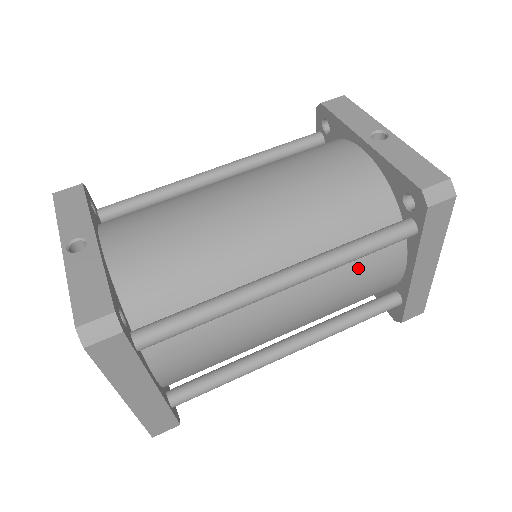
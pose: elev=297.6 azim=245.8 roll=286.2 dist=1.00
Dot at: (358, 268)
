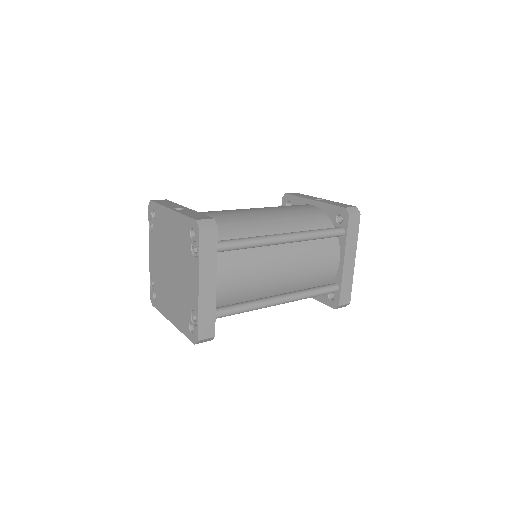
Dot at: (317, 250)
